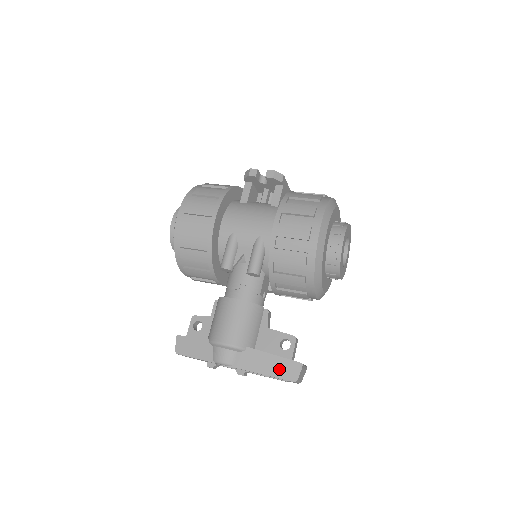
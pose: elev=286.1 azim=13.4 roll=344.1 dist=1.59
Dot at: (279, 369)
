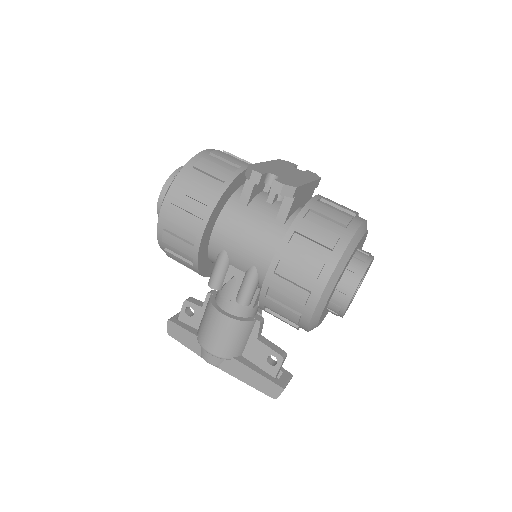
Dot at: (261, 385)
